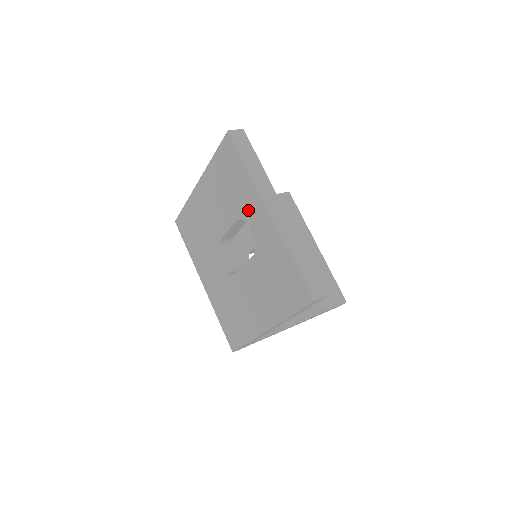
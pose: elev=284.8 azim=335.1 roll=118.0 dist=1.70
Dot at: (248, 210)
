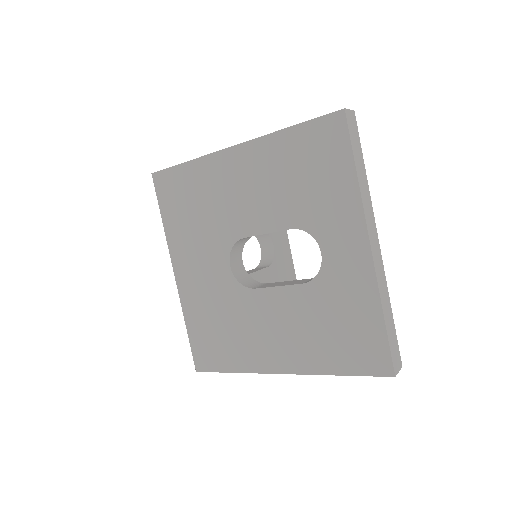
Dot at: (328, 227)
